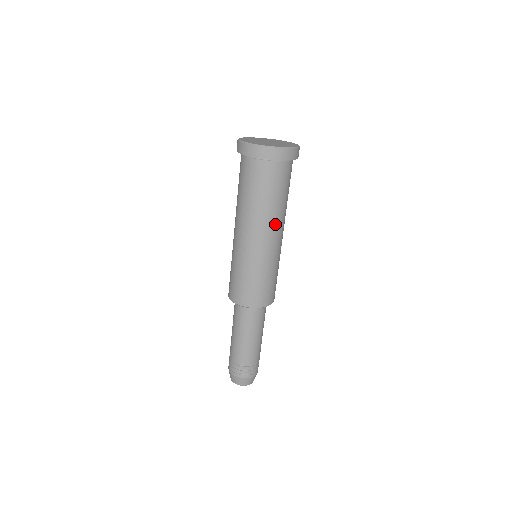
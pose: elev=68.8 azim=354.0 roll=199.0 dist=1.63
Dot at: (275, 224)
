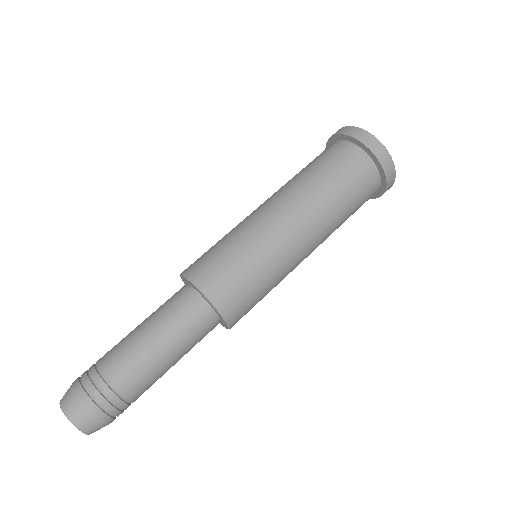
Dot at: (302, 203)
